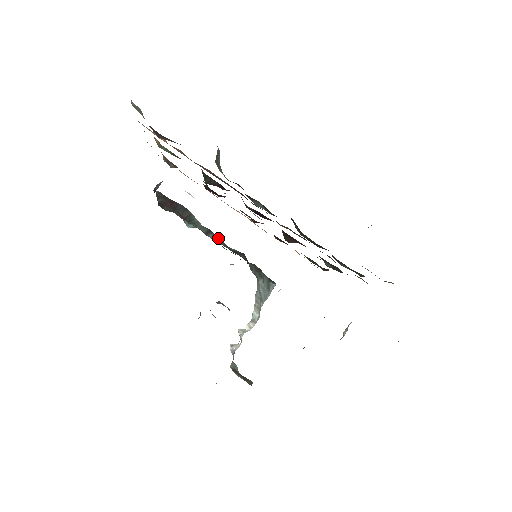
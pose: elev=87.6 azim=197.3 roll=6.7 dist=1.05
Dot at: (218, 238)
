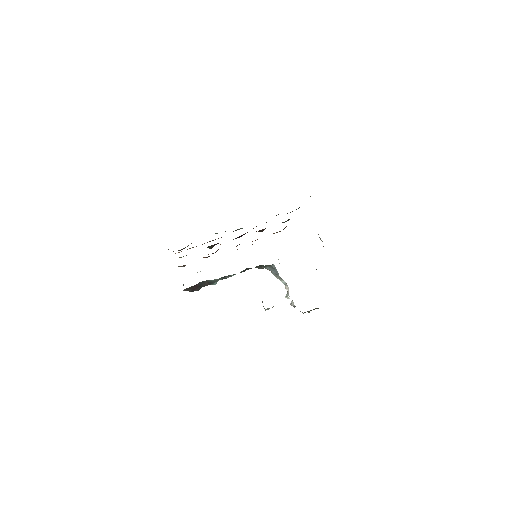
Dot at: (230, 275)
